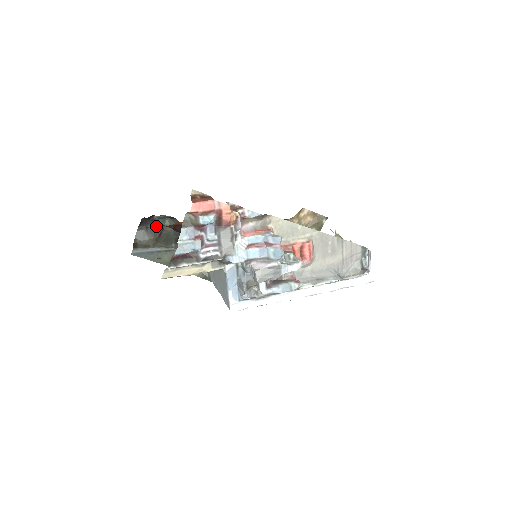
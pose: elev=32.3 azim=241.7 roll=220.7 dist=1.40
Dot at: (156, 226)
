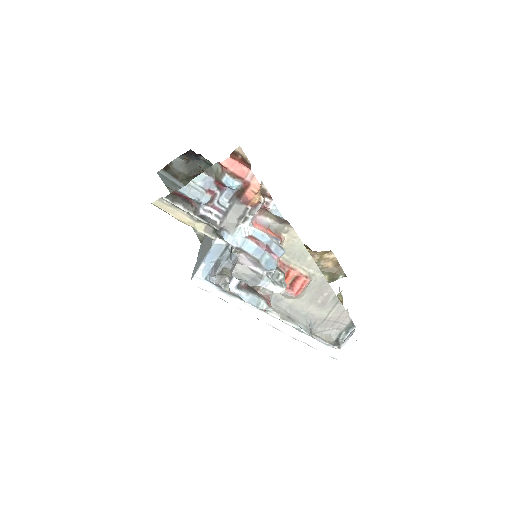
Dot at: (197, 166)
